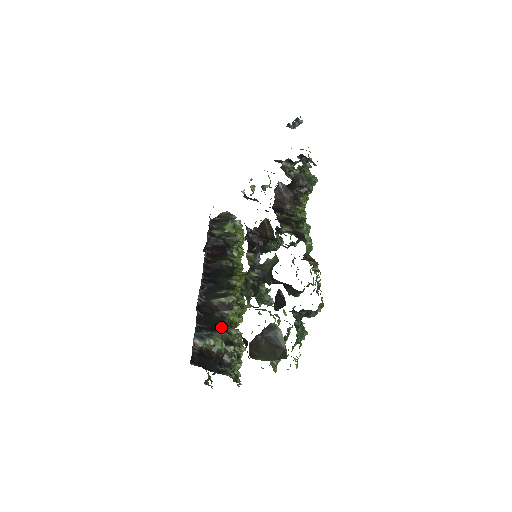
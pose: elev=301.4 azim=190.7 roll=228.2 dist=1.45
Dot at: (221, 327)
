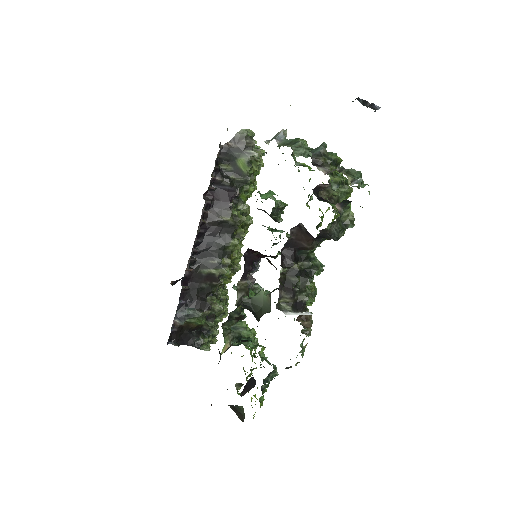
Dot at: (205, 302)
